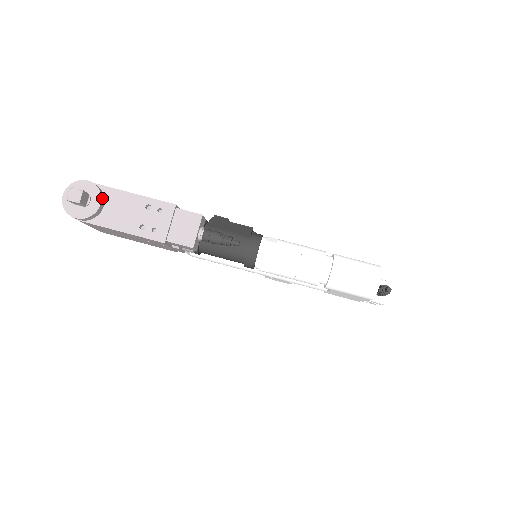
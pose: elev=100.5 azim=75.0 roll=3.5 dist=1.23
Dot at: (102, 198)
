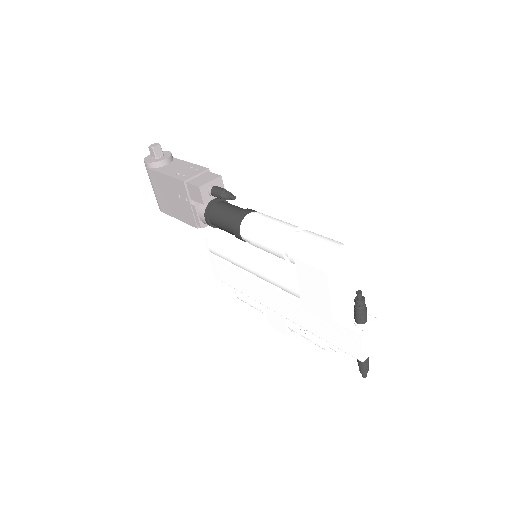
Dot at: (169, 159)
